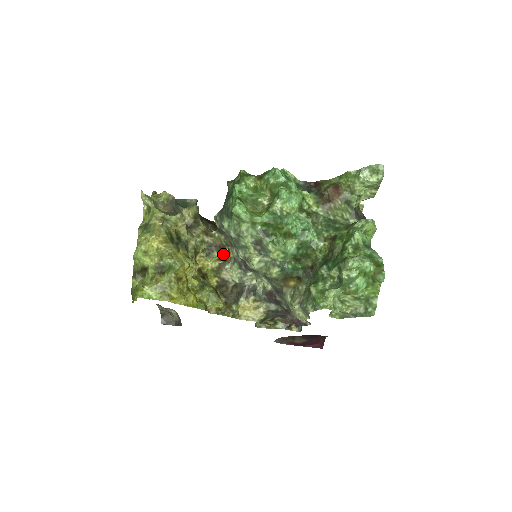
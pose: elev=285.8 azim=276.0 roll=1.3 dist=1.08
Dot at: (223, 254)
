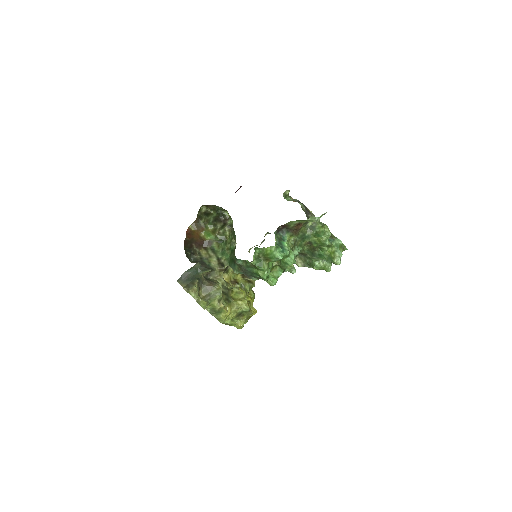
Dot at: occluded
